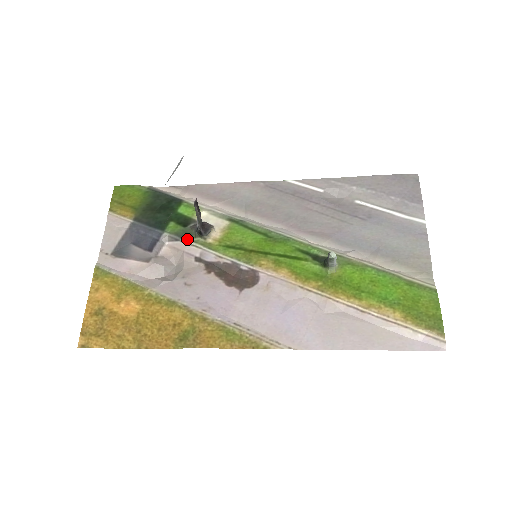
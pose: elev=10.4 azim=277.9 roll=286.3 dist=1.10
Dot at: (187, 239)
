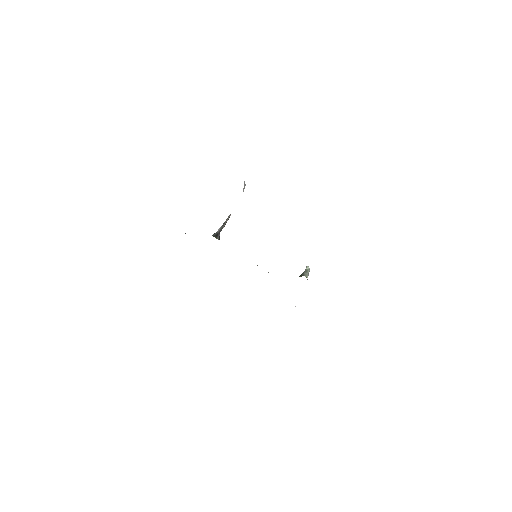
Dot at: occluded
